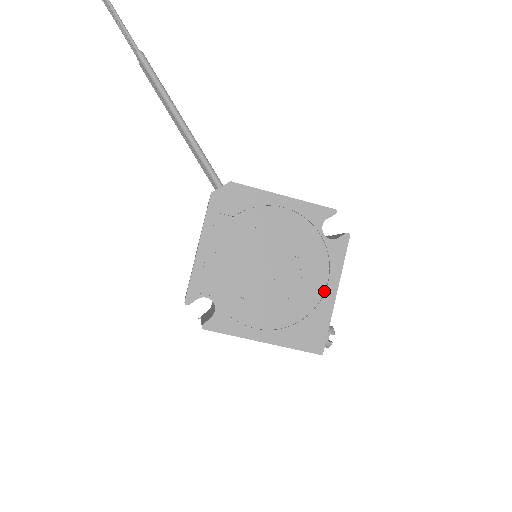
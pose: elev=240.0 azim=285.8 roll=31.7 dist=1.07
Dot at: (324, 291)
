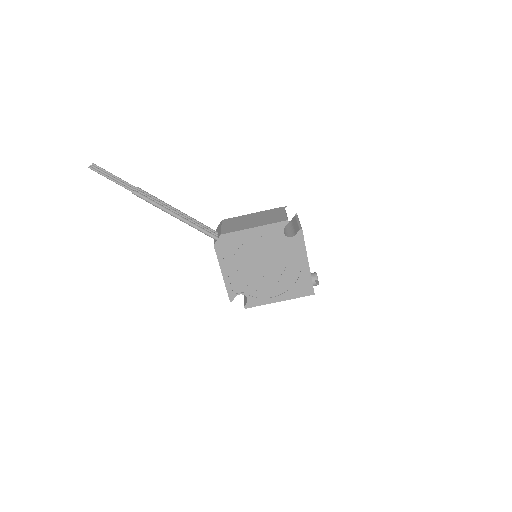
Dot at: (301, 264)
